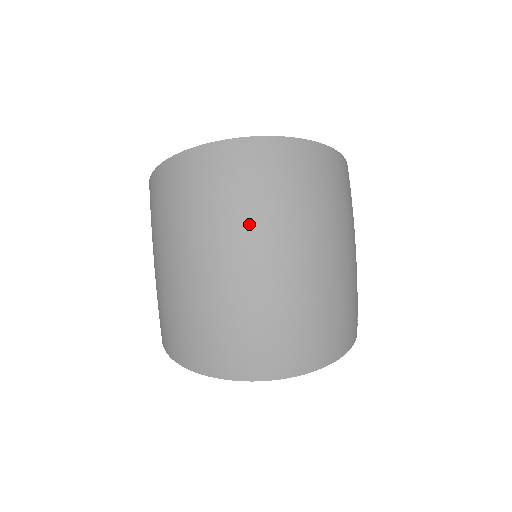
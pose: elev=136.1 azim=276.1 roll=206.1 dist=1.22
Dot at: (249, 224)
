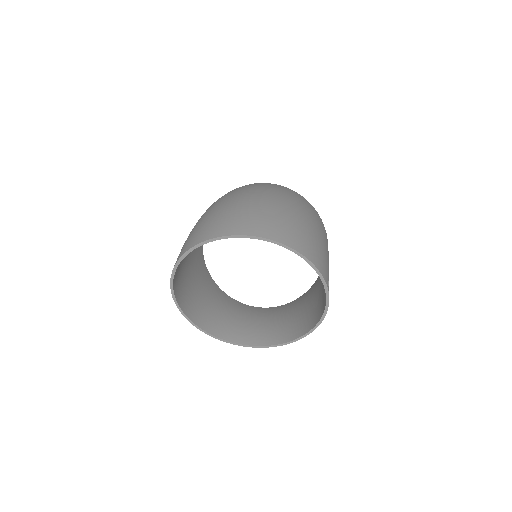
Dot at: (250, 190)
